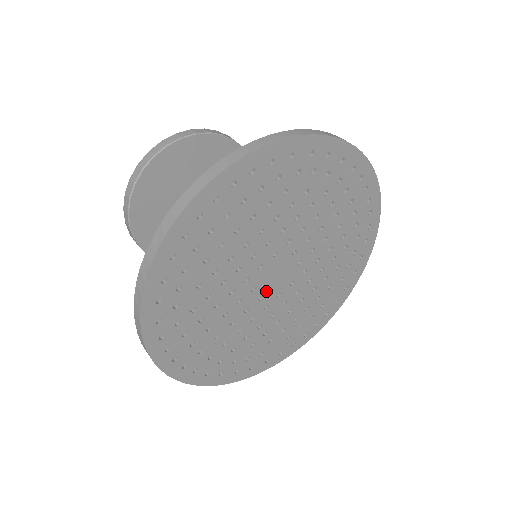
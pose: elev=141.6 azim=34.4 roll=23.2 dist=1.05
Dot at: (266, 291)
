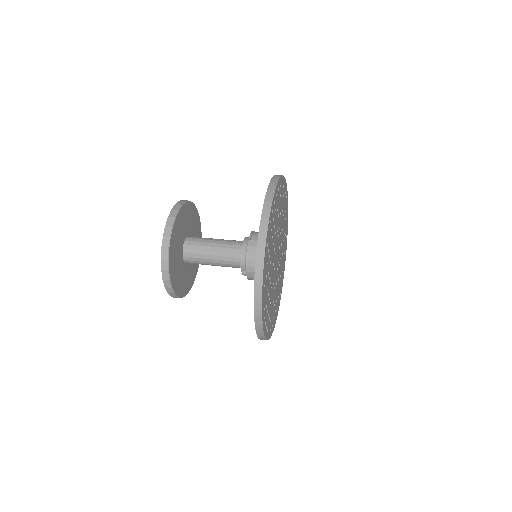
Dot at: occluded
